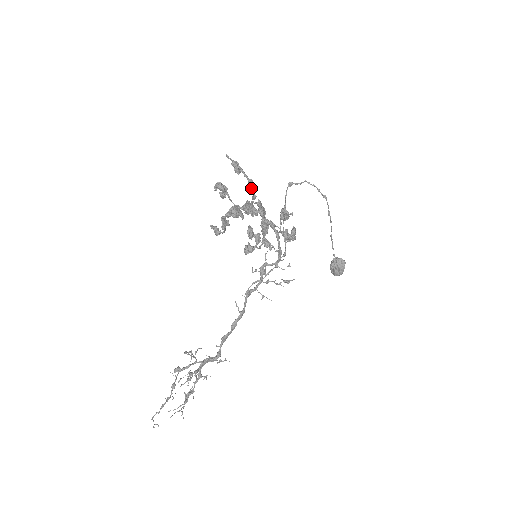
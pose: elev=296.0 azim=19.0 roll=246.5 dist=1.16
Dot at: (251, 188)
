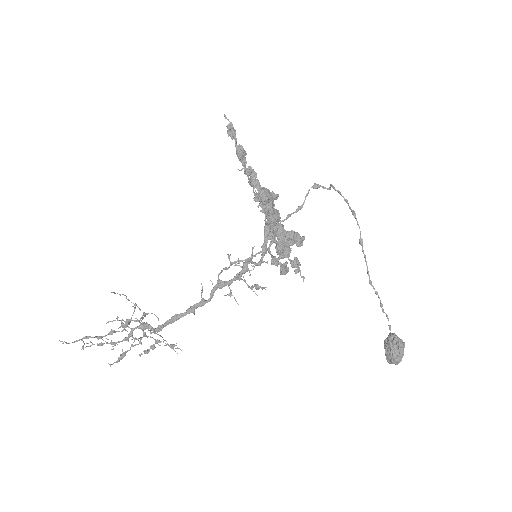
Dot at: (236, 153)
